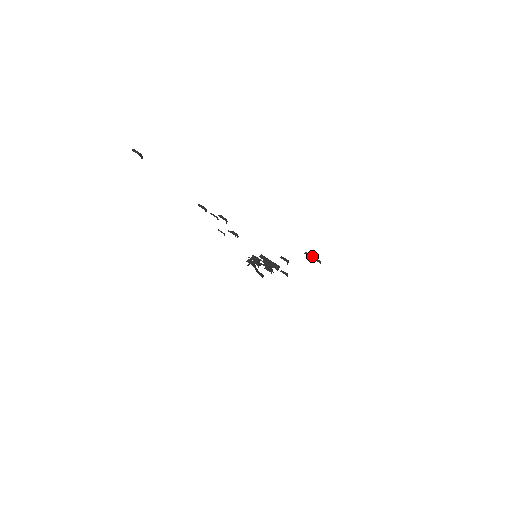
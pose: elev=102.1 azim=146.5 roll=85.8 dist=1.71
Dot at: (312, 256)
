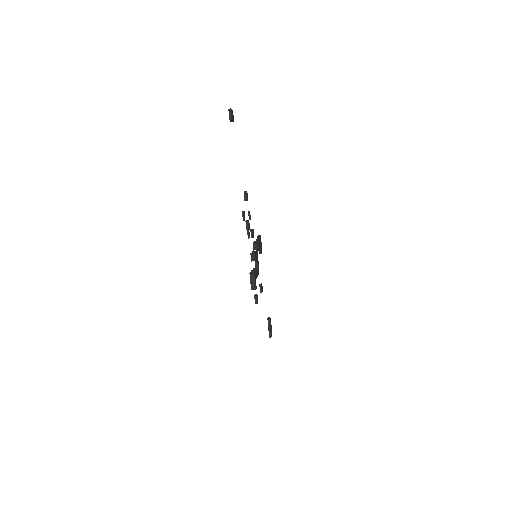
Dot at: (270, 327)
